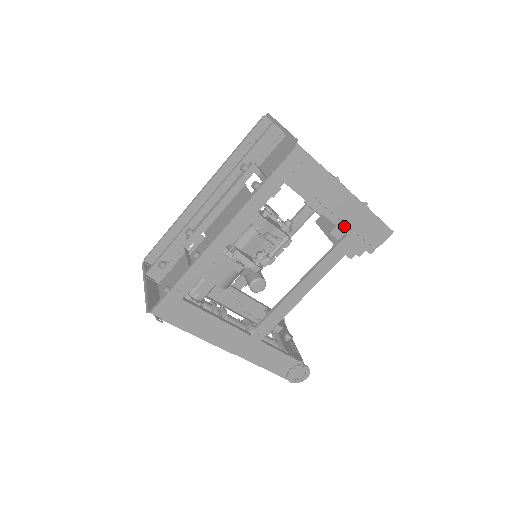
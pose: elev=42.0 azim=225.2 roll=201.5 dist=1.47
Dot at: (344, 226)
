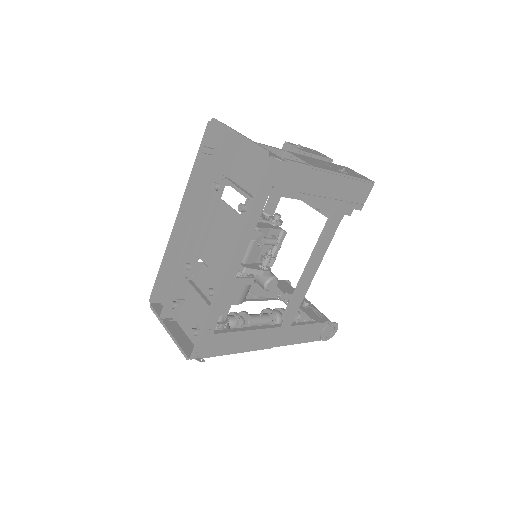
Dot at: (332, 201)
